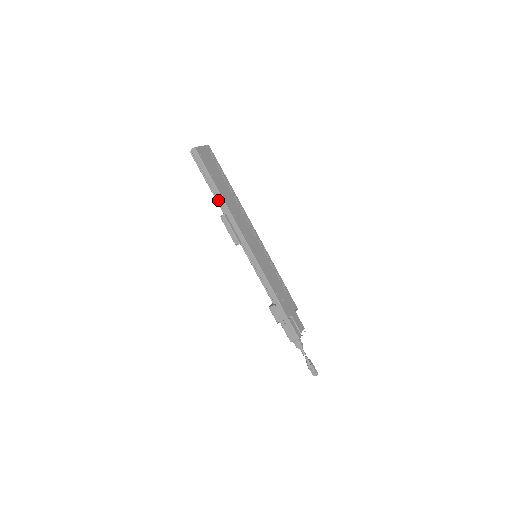
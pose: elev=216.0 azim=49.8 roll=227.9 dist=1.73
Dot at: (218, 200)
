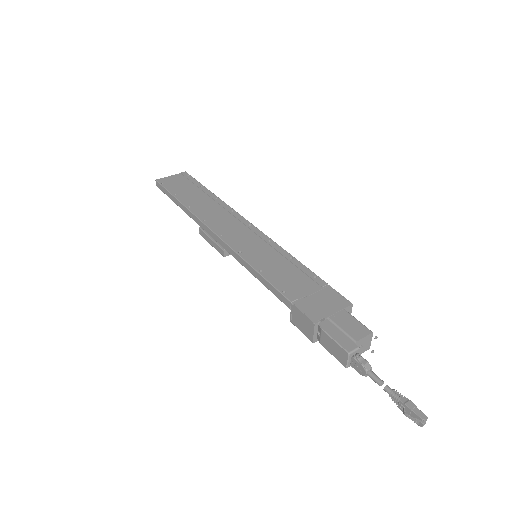
Dot at: occluded
